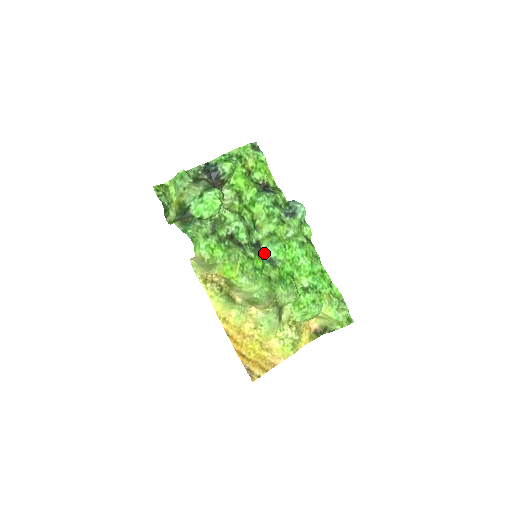
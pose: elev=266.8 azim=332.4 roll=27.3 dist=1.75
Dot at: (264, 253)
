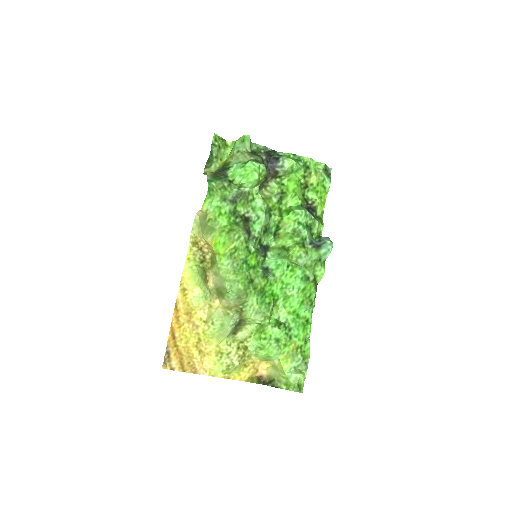
Dot at: (265, 259)
